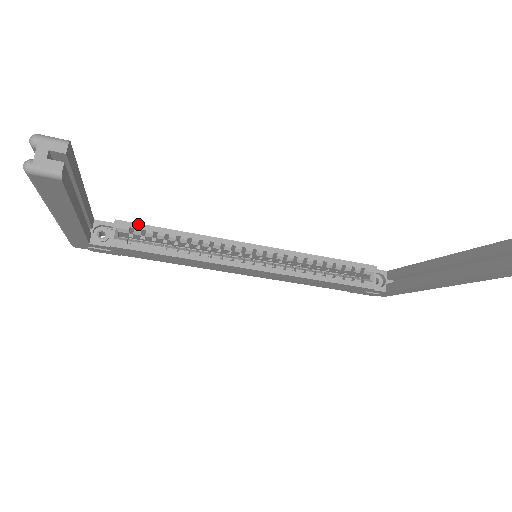
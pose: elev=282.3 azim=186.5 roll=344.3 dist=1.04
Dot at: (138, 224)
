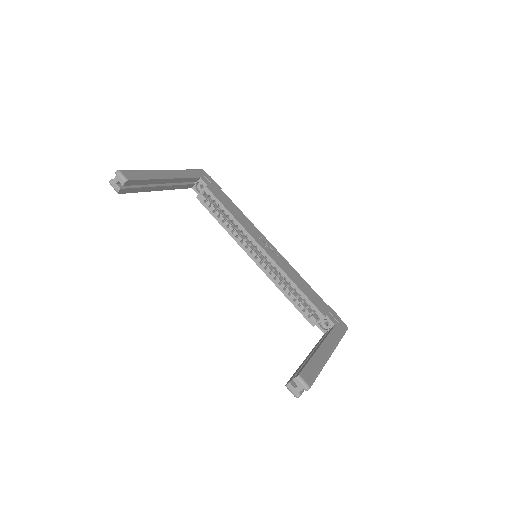
Dot at: (214, 196)
